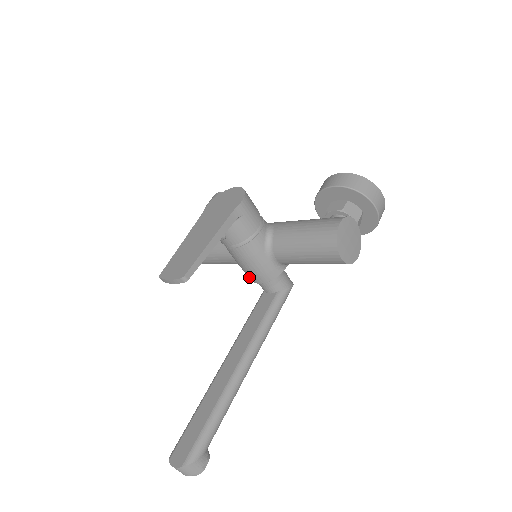
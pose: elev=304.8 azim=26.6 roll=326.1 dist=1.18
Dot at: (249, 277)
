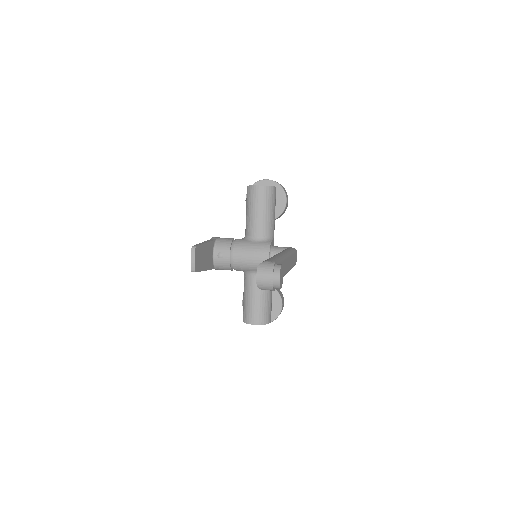
Dot at: occluded
